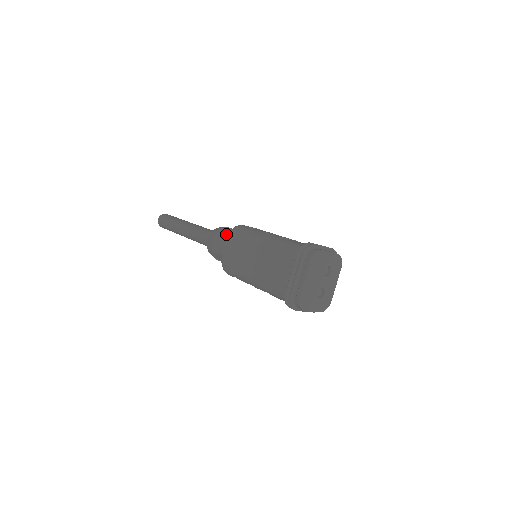
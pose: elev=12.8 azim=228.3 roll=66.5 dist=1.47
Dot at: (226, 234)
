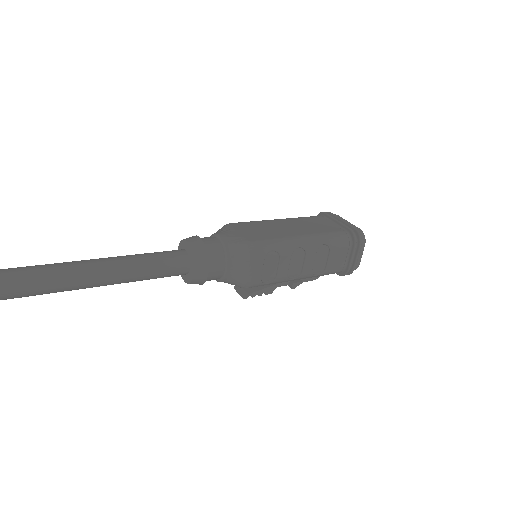
Dot at: (218, 230)
